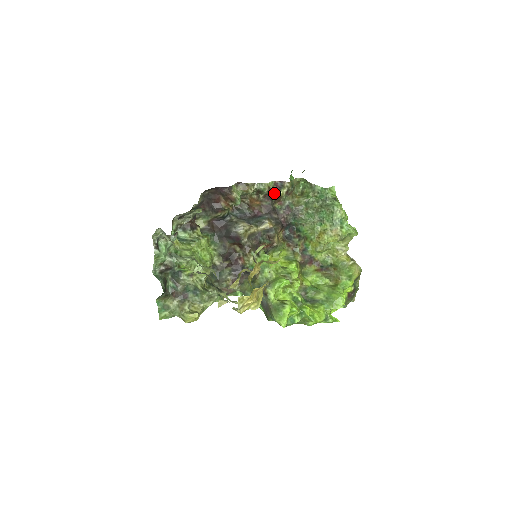
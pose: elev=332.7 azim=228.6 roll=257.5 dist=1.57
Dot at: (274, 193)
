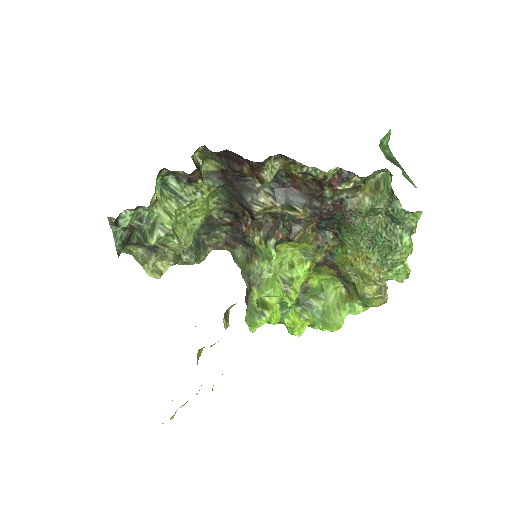
Dot at: (330, 184)
